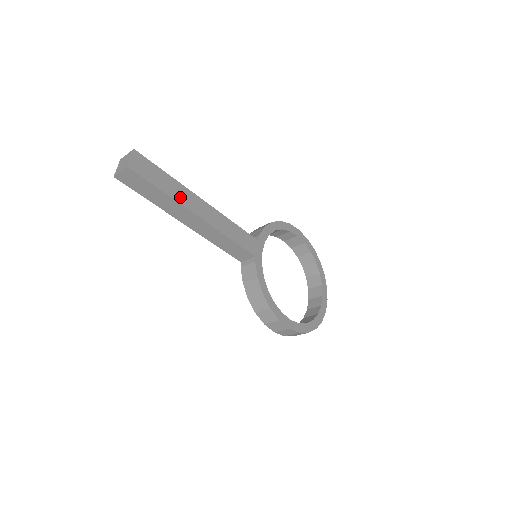
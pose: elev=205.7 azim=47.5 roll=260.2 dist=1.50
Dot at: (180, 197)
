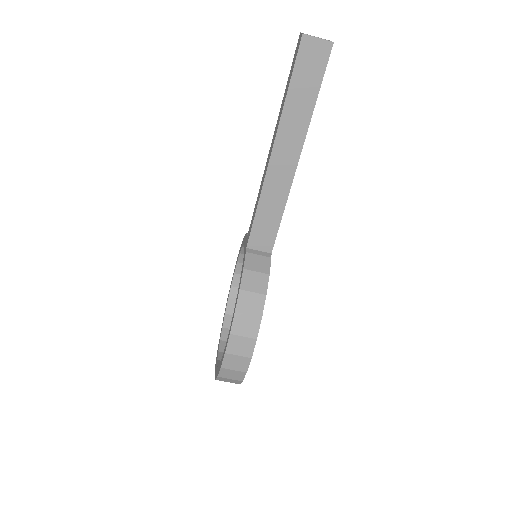
Dot at: occluded
